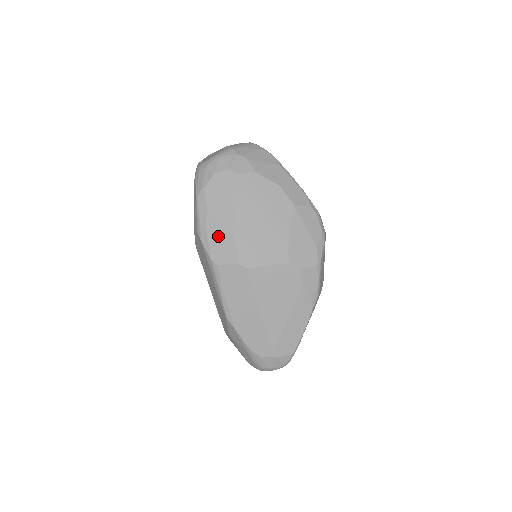
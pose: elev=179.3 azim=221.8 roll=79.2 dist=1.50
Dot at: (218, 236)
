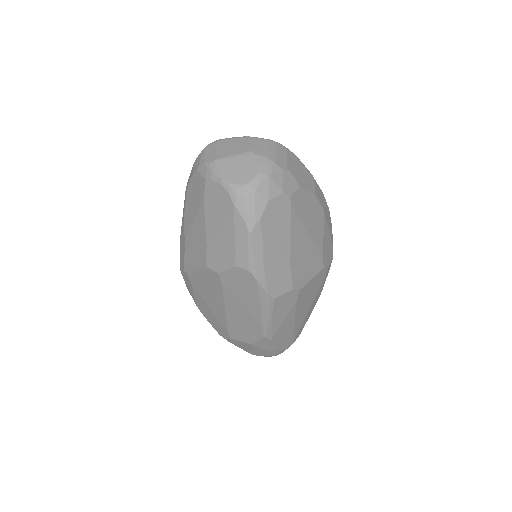
Dot at: (275, 269)
